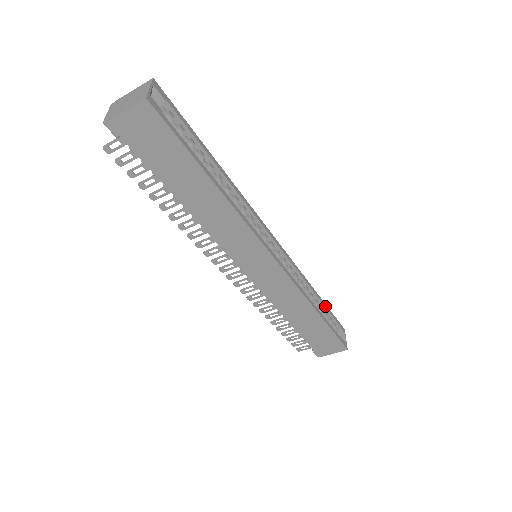
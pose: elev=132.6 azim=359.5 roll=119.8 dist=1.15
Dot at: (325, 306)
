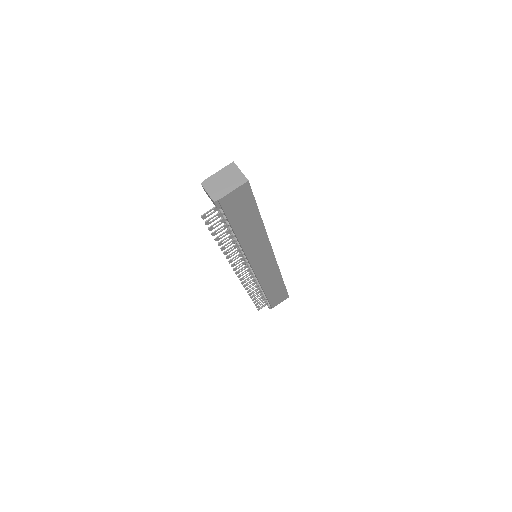
Dot at: occluded
